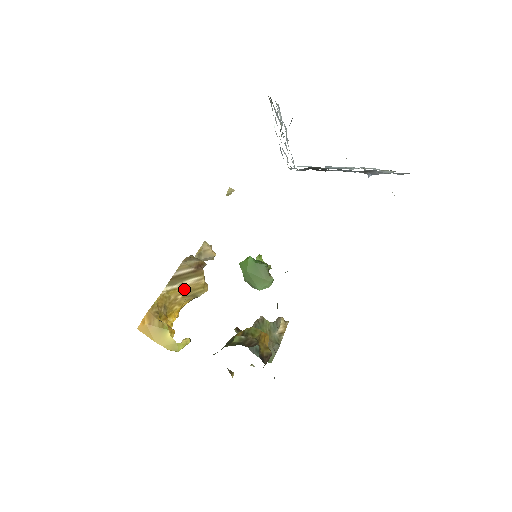
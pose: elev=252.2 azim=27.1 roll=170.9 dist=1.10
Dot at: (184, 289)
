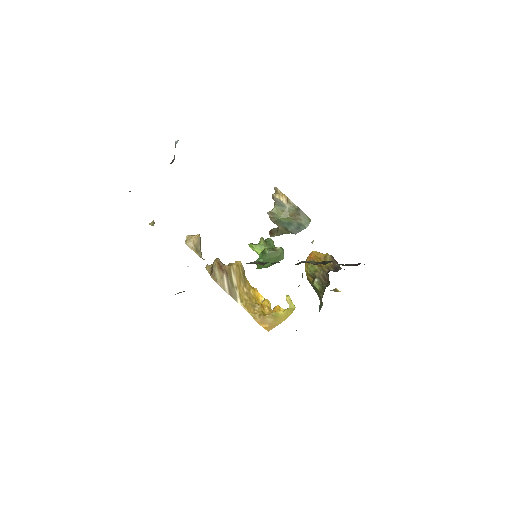
Dot at: (239, 285)
